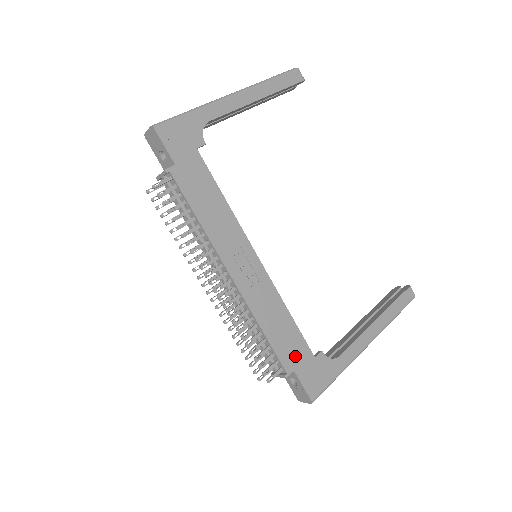
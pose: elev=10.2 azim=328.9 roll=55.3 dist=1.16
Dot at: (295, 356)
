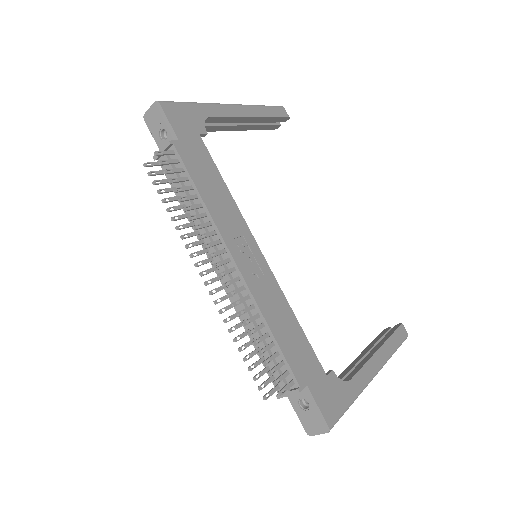
Dot at: (306, 368)
